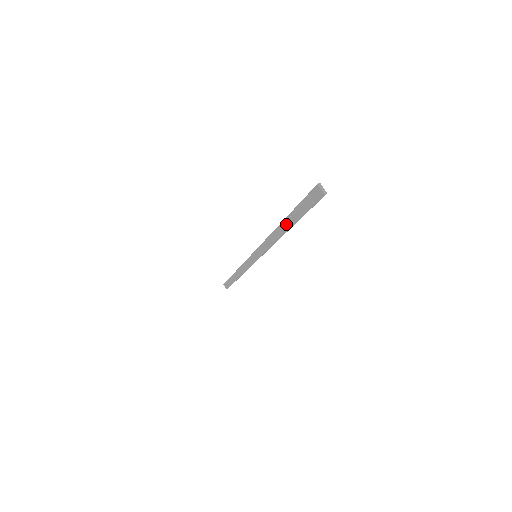
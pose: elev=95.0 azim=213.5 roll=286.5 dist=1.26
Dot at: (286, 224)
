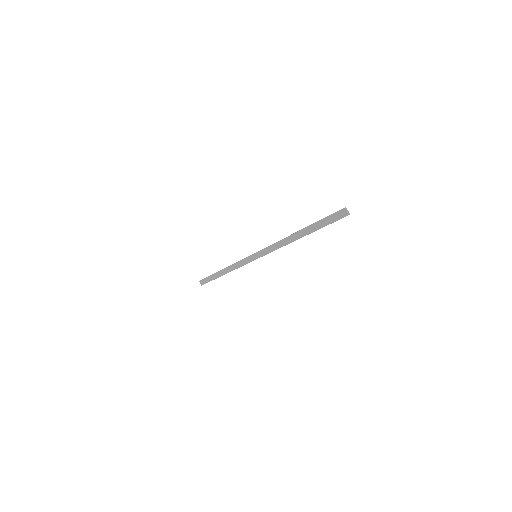
Dot at: (303, 232)
